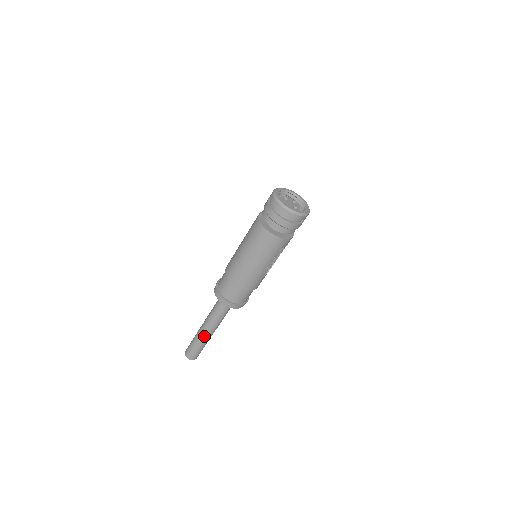
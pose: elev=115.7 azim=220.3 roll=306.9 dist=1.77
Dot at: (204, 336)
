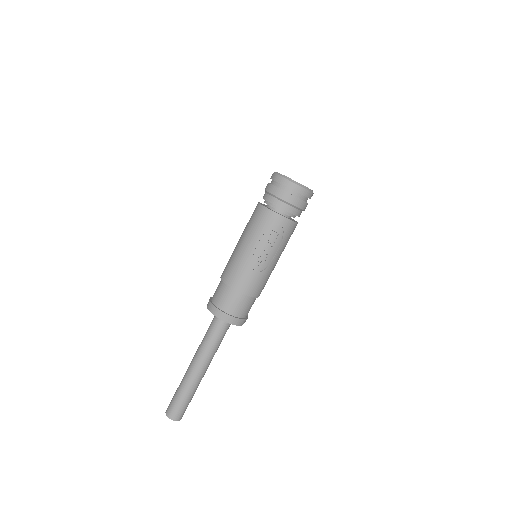
Dot at: (188, 374)
